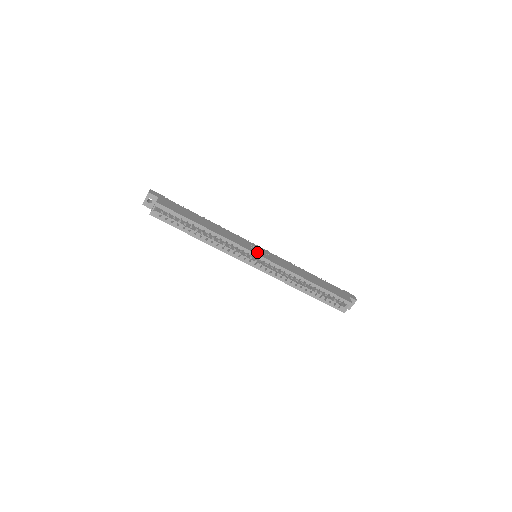
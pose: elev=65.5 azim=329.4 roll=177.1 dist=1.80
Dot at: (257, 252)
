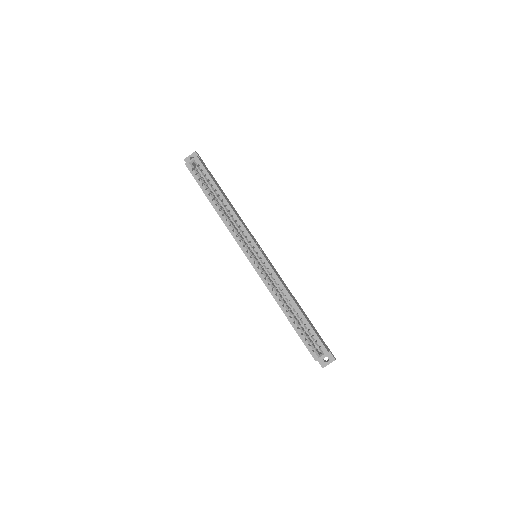
Dot at: occluded
